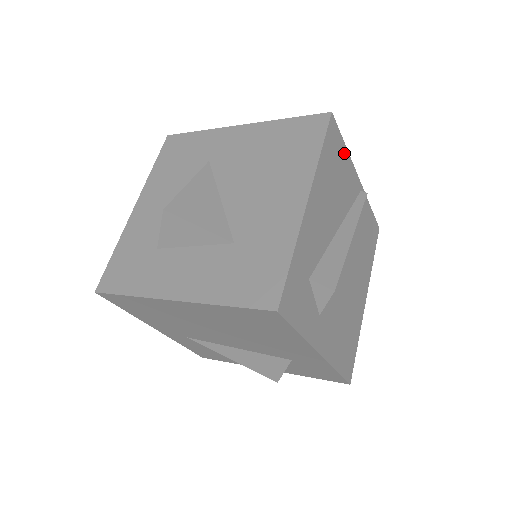
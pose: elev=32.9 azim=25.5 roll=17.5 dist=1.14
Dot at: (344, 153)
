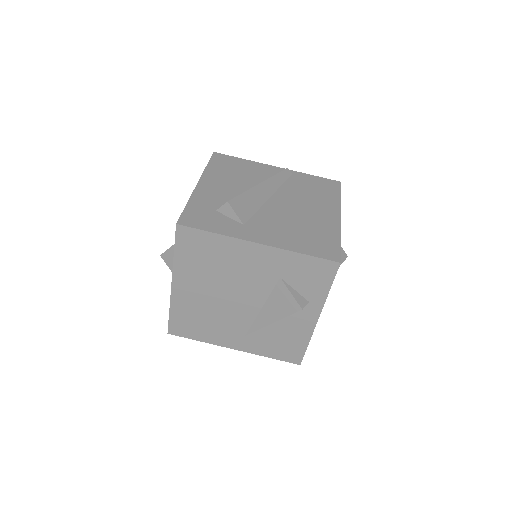
Dot at: (242, 162)
